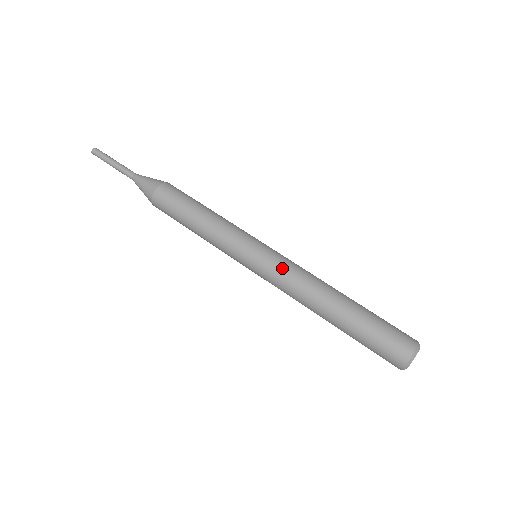
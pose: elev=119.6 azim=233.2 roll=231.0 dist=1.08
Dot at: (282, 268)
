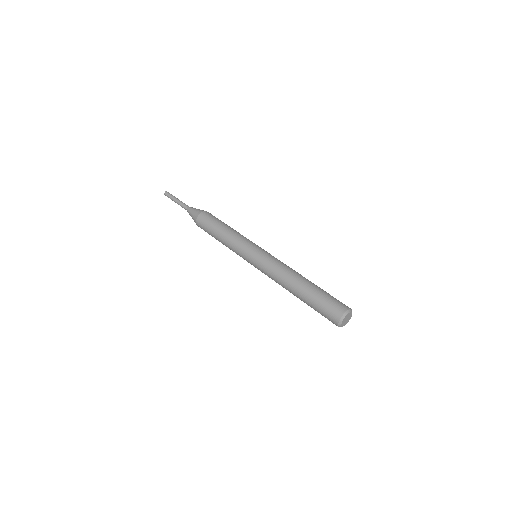
Dot at: (270, 260)
